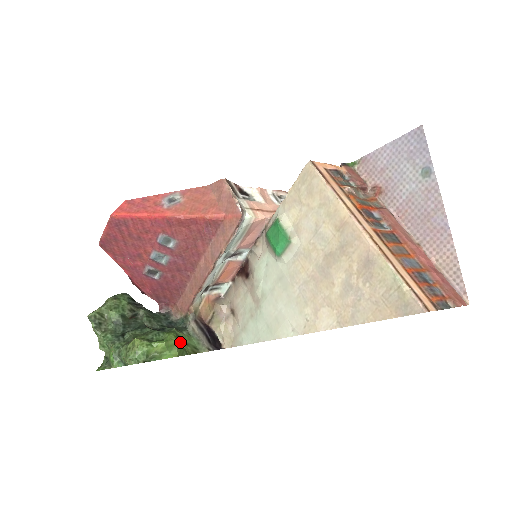
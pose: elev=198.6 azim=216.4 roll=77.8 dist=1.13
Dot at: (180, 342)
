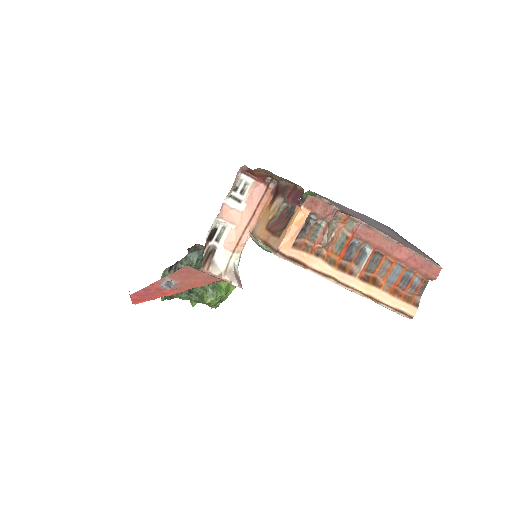
Dot at: occluded
